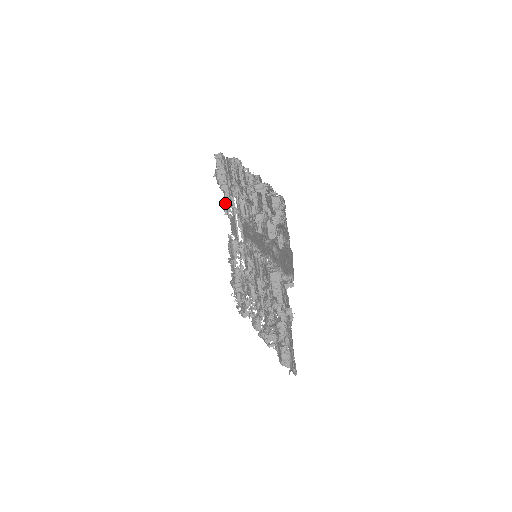
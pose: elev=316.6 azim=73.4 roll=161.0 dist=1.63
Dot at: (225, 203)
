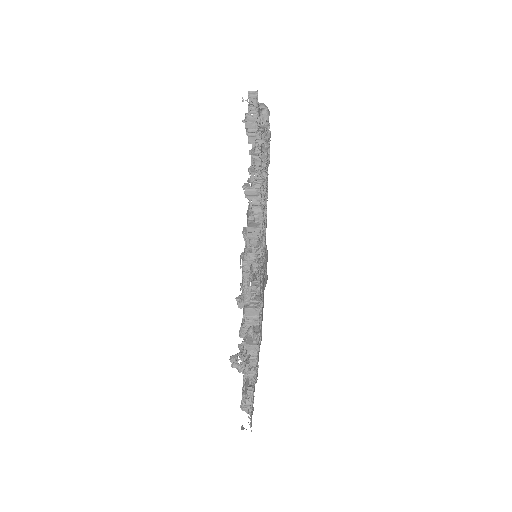
Dot at: occluded
